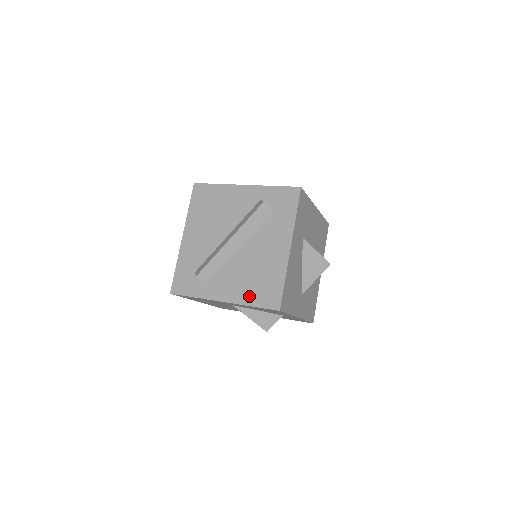
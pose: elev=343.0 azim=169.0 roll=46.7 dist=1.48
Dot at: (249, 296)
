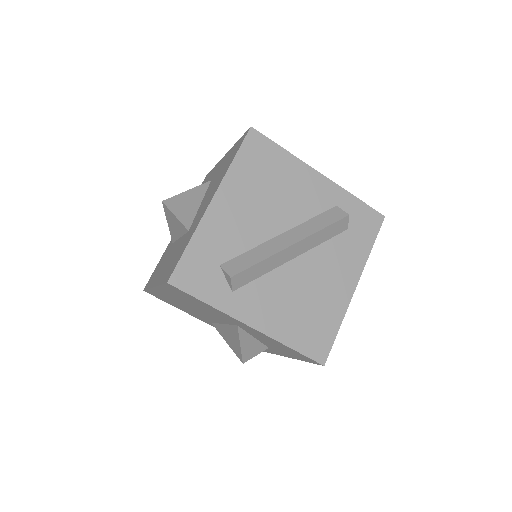
Dot at: (291, 332)
